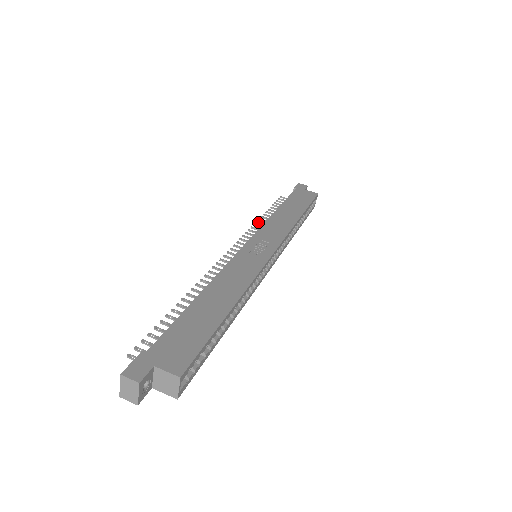
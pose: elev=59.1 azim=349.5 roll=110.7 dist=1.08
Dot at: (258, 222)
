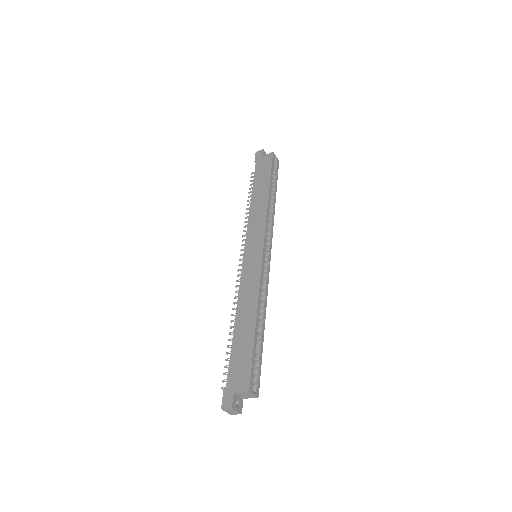
Dot at: (246, 218)
